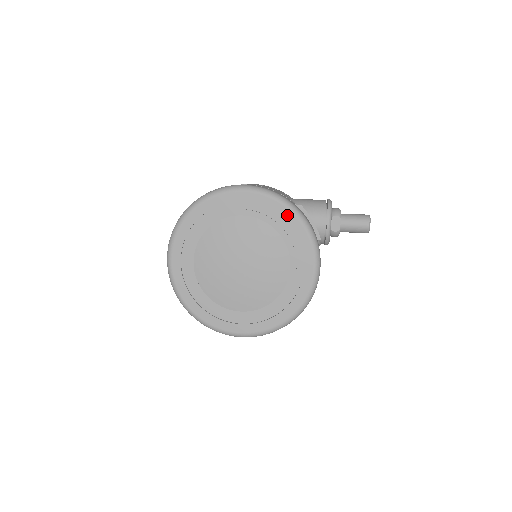
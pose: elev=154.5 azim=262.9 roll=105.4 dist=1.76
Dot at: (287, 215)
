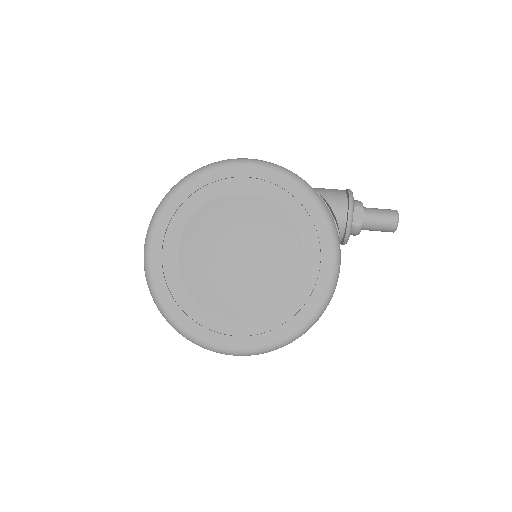
Dot at: (302, 195)
